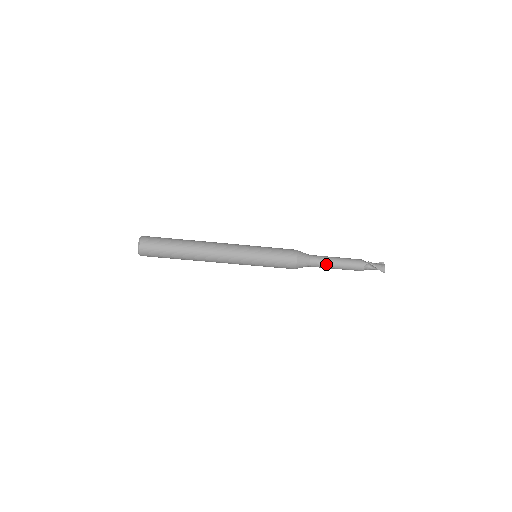
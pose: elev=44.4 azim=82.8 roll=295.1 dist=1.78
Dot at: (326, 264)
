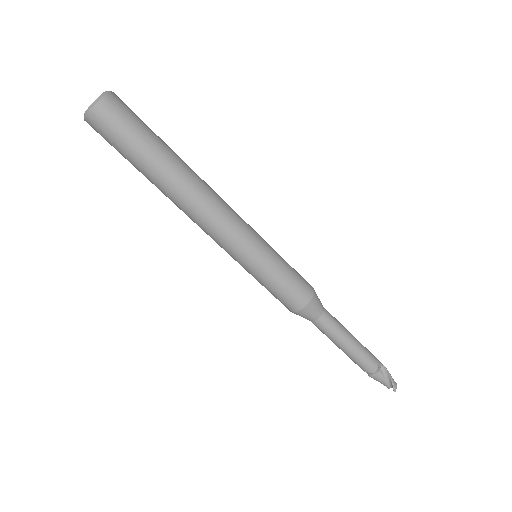
Dot at: (340, 330)
